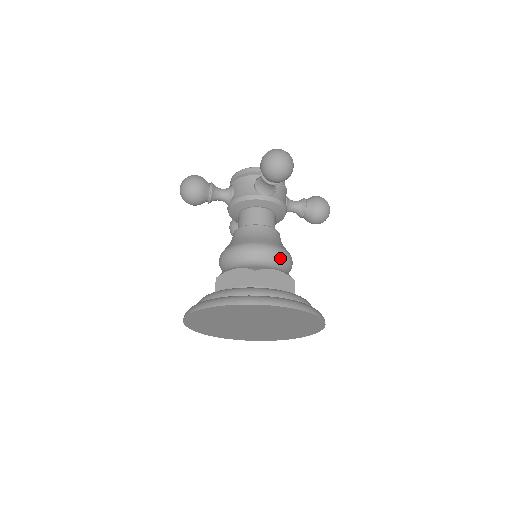
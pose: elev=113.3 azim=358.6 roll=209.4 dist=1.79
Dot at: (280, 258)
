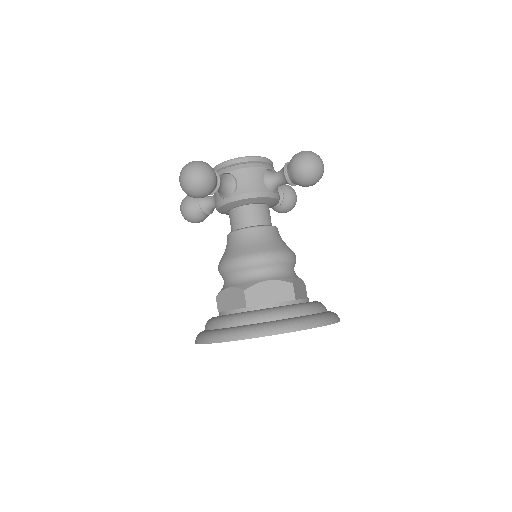
Dot at: (295, 263)
